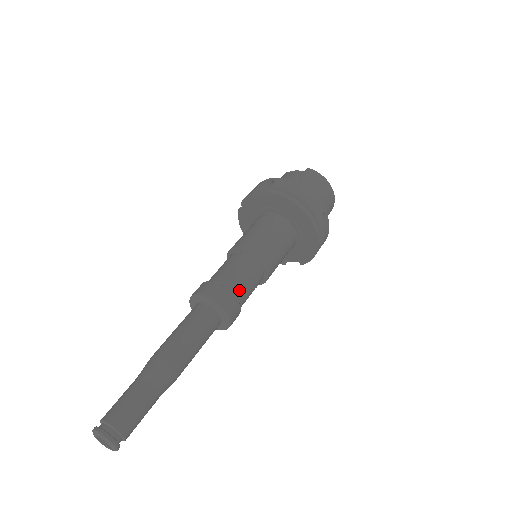
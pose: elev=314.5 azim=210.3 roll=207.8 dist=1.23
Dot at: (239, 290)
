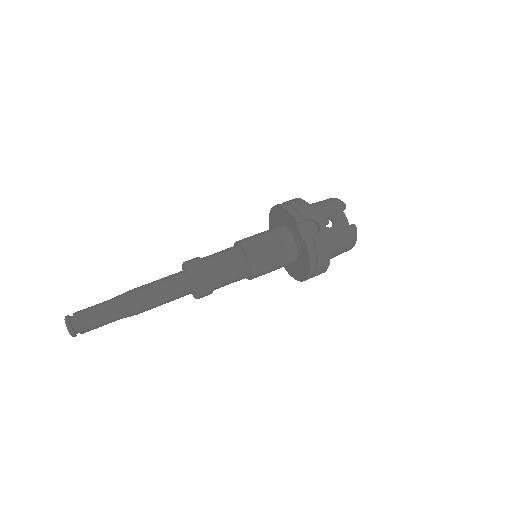
Dot at: (220, 287)
